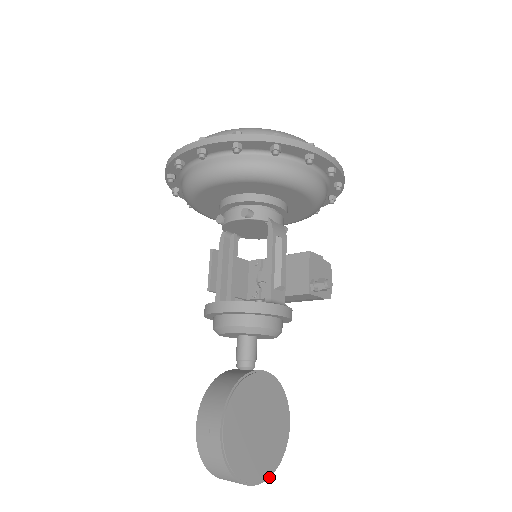
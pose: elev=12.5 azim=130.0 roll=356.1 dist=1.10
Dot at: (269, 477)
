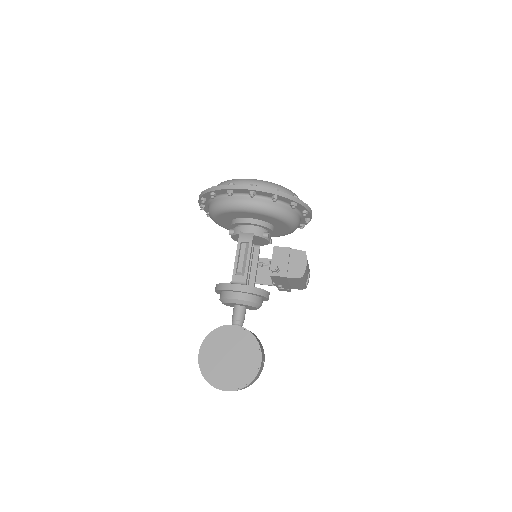
Dot at: occluded
